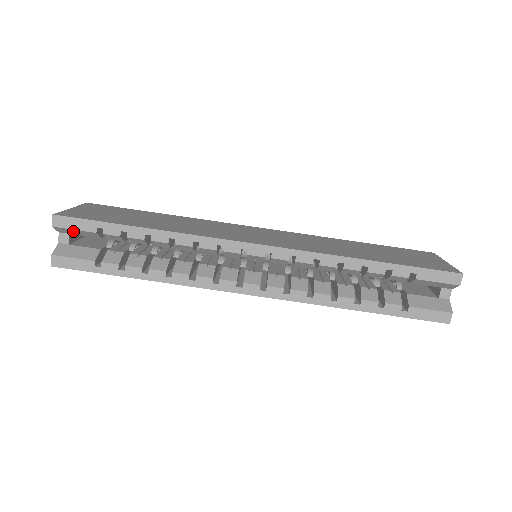
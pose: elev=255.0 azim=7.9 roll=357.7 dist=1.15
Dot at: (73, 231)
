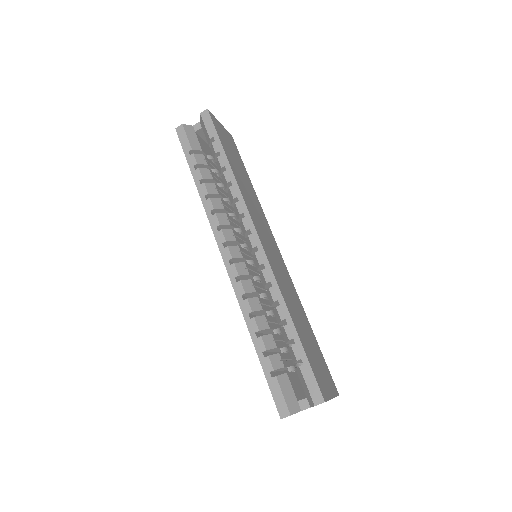
Dot at: (204, 127)
